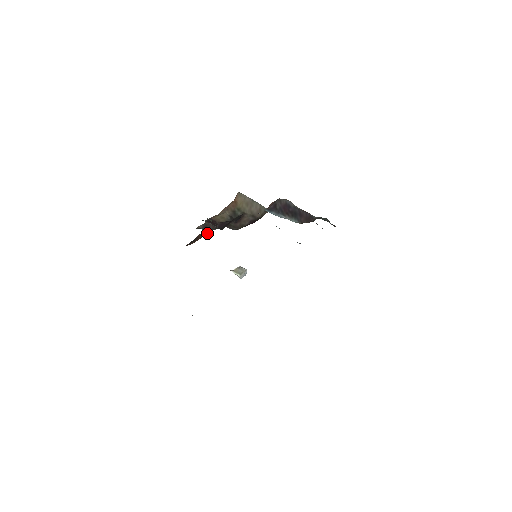
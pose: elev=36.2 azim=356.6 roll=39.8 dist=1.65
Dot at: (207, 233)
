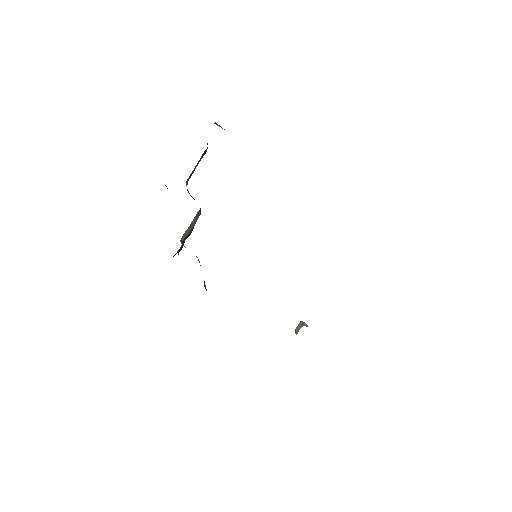
Dot at: occluded
